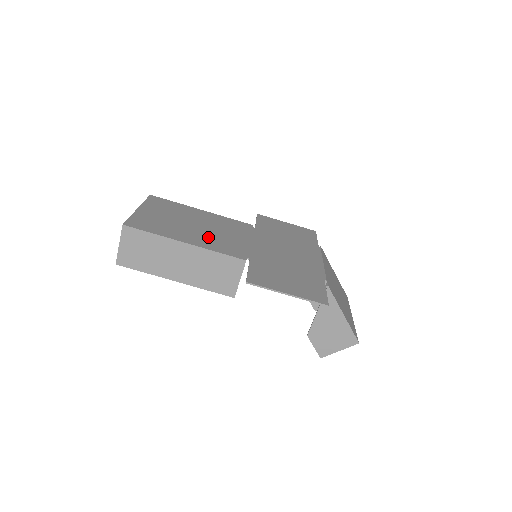
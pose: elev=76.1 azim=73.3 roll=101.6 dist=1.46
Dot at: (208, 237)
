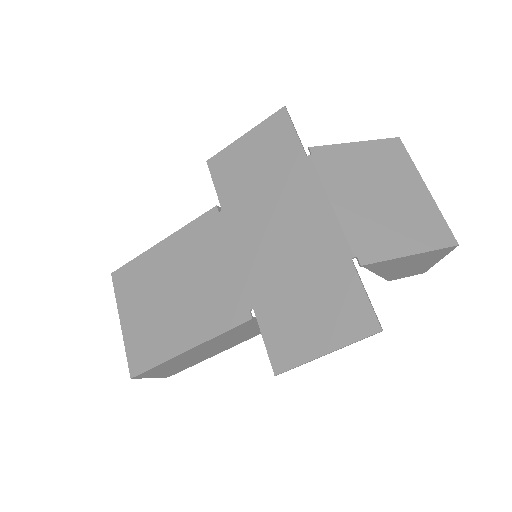
Dot at: (196, 308)
